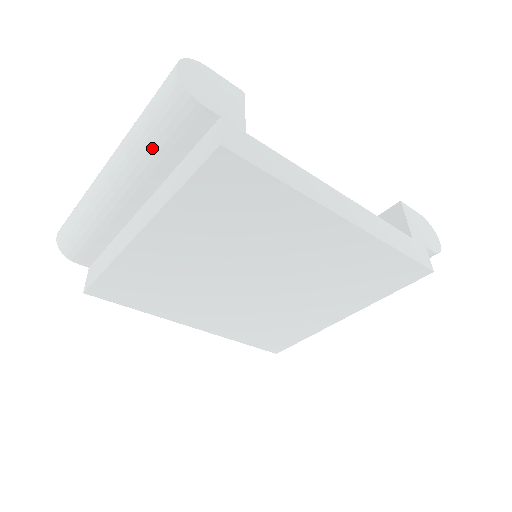
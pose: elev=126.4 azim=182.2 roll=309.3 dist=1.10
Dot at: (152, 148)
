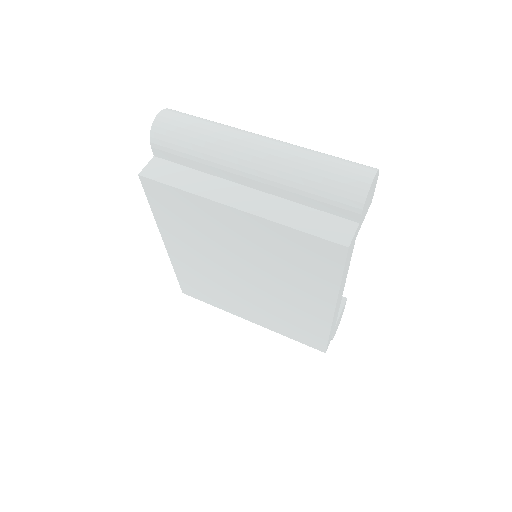
Dot at: (306, 186)
